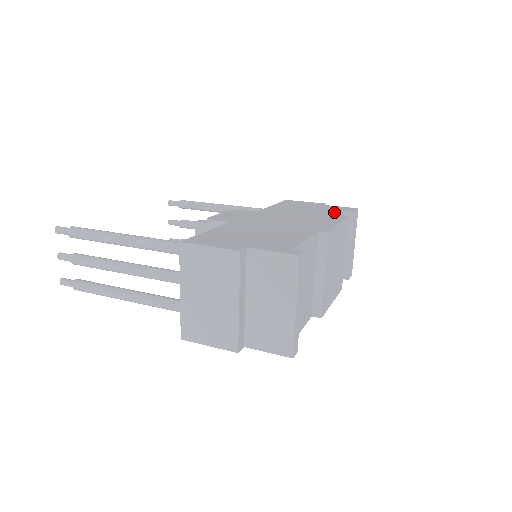
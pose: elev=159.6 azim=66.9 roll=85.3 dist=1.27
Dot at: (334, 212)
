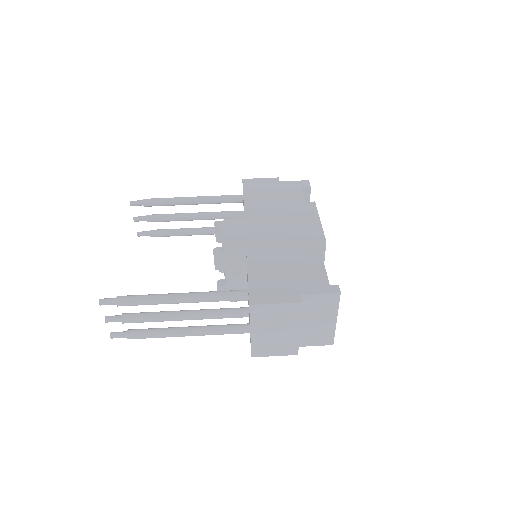
Dot at: (300, 197)
